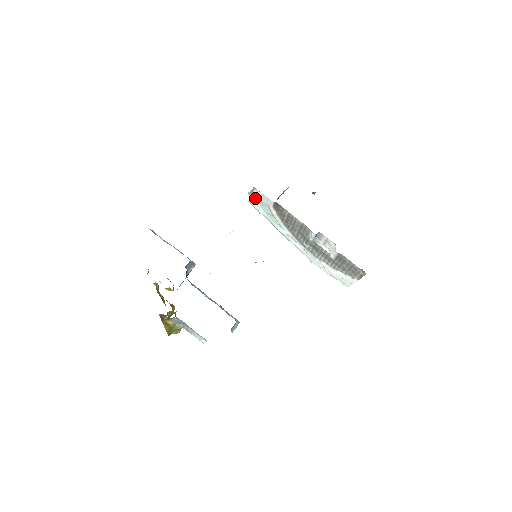
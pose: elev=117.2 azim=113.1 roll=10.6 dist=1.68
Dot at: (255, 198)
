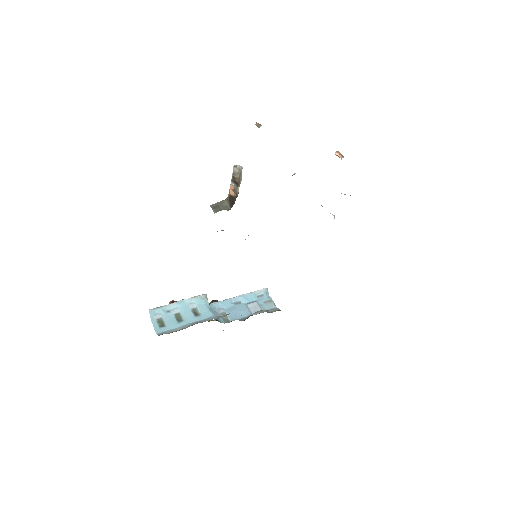
Dot at: occluded
